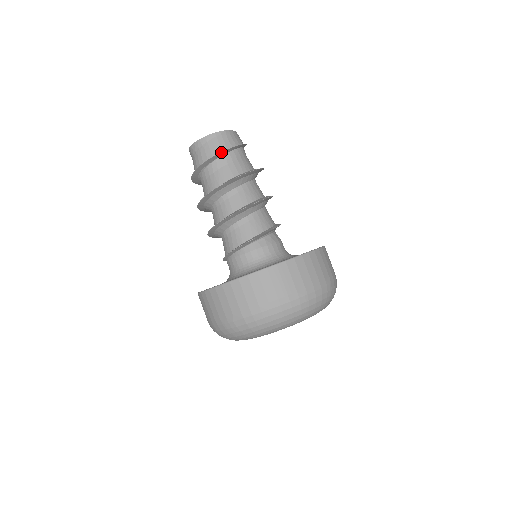
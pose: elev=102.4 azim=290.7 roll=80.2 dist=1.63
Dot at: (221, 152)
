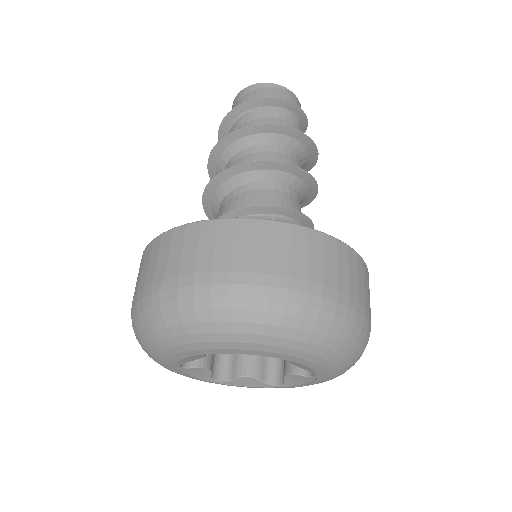
Dot at: (268, 98)
